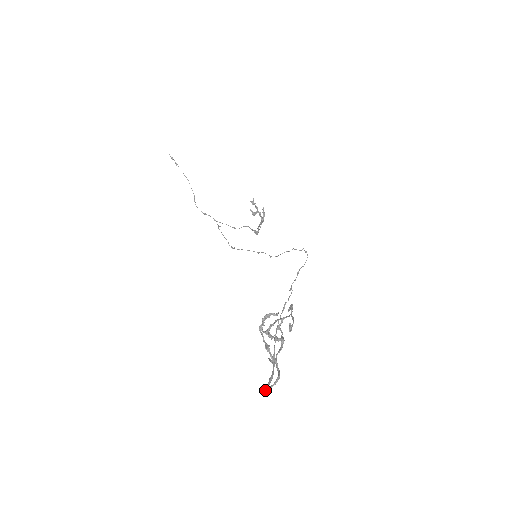
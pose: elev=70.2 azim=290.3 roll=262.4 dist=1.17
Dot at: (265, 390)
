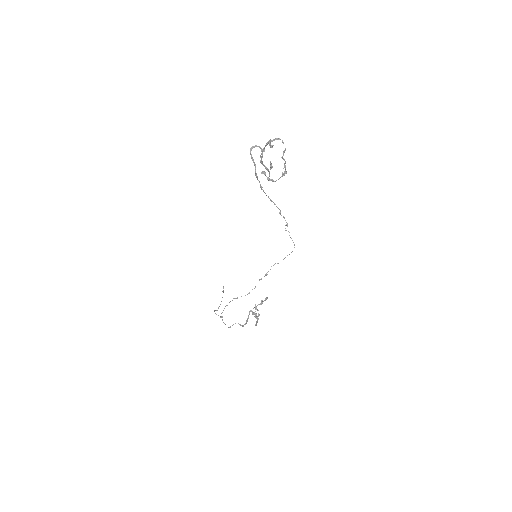
Dot at: (251, 148)
